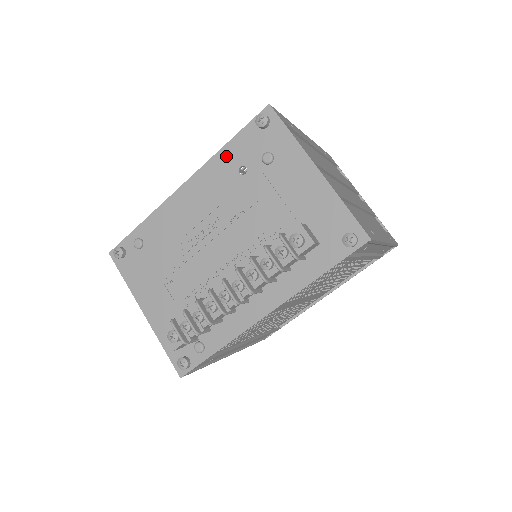
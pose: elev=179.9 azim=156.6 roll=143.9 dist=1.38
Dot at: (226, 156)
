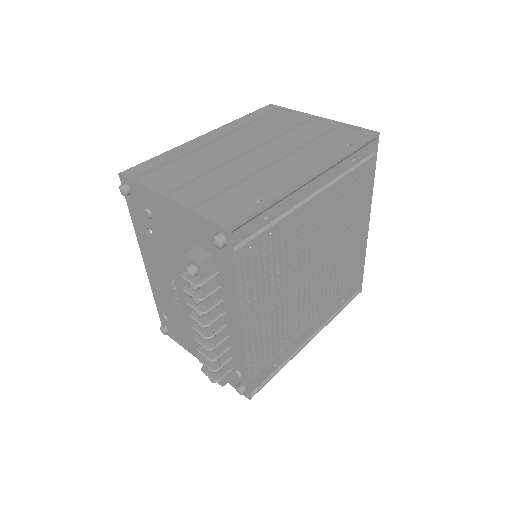
Dot at: (138, 228)
